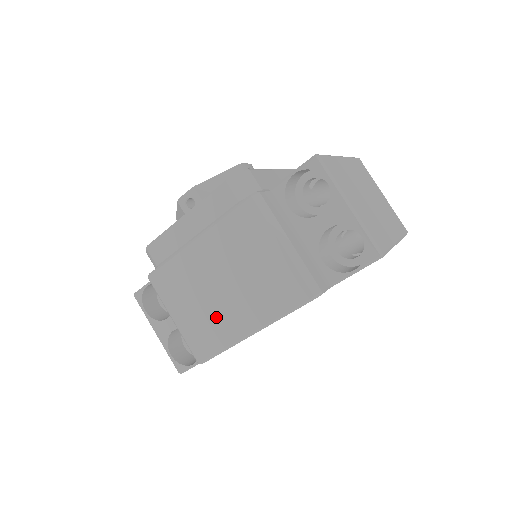
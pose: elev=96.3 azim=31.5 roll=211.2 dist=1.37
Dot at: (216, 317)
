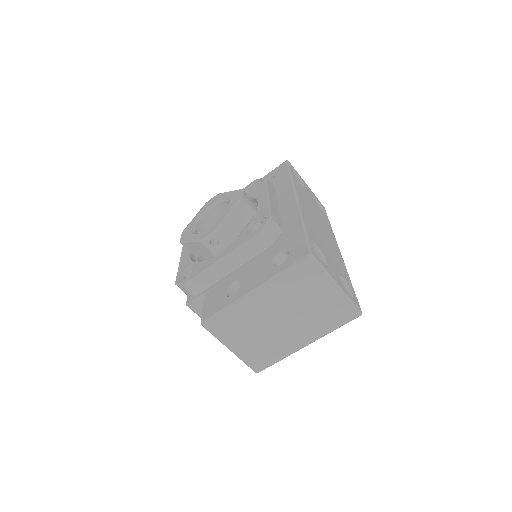
Dot at: occluded
